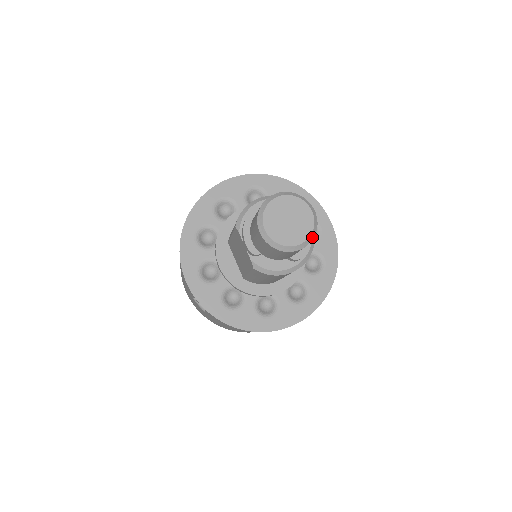
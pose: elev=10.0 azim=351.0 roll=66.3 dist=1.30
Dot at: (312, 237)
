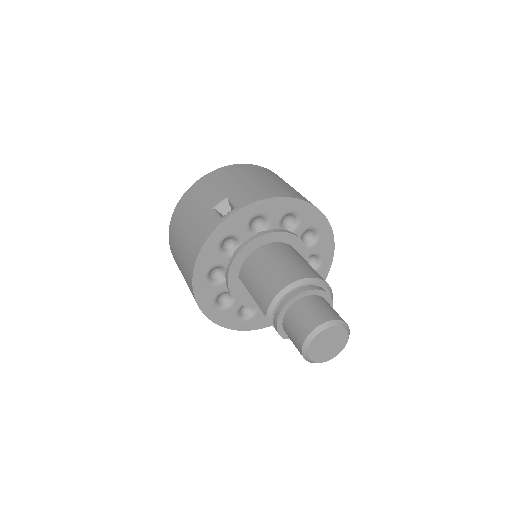
Dot at: (345, 345)
